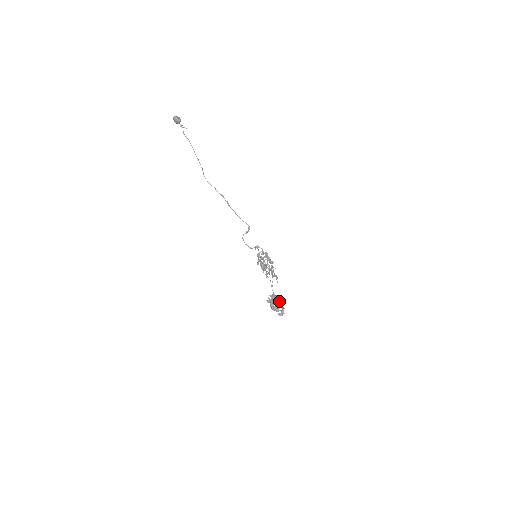
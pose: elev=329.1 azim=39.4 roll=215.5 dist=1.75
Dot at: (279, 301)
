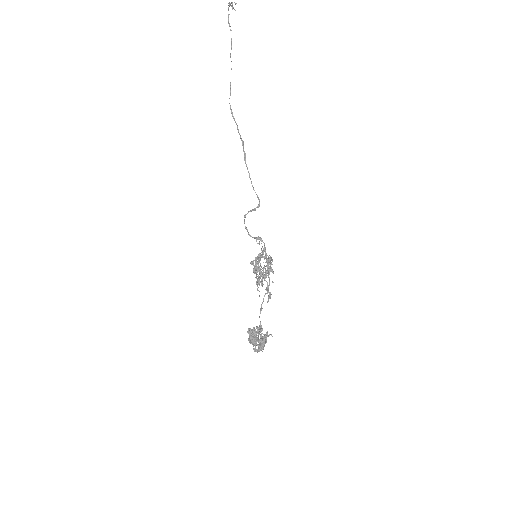
Dot at: (265, 338)
